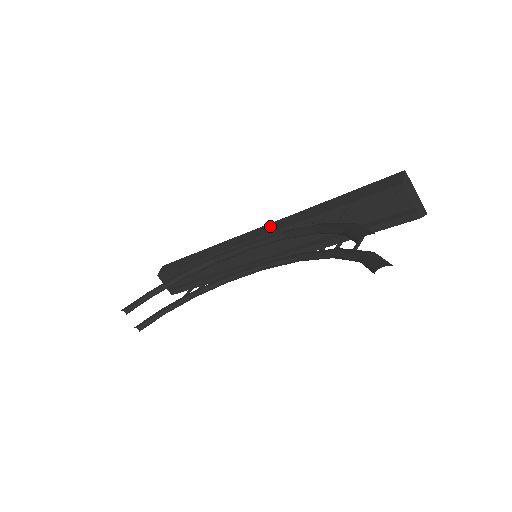
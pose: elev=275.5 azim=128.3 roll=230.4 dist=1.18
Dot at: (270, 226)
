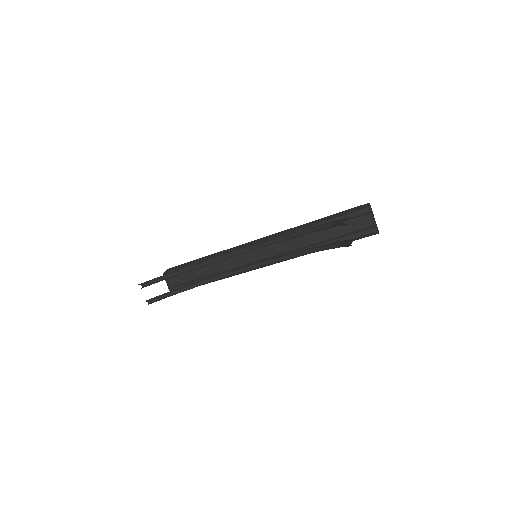
Dot at: (271, 236)
